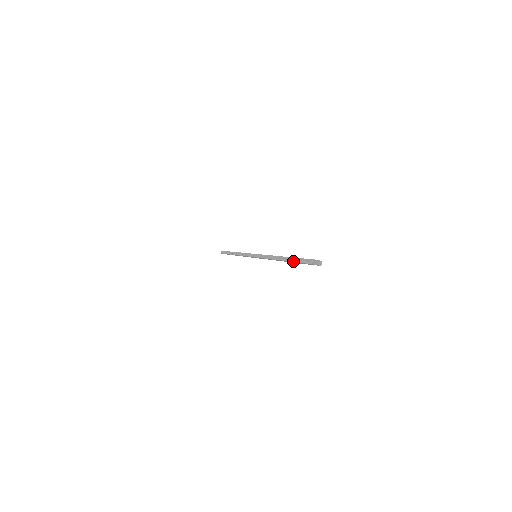
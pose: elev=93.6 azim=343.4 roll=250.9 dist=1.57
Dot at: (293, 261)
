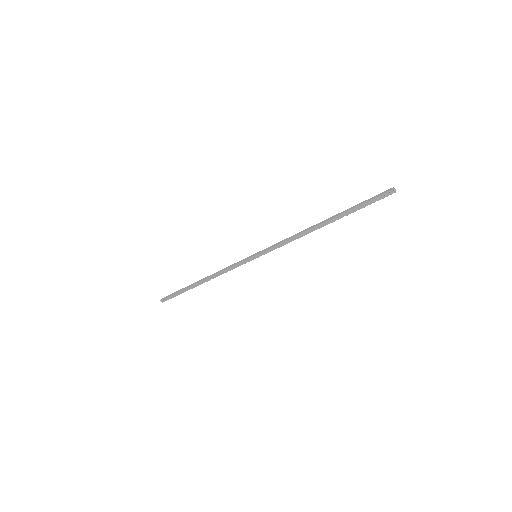
Dot at: occluded
